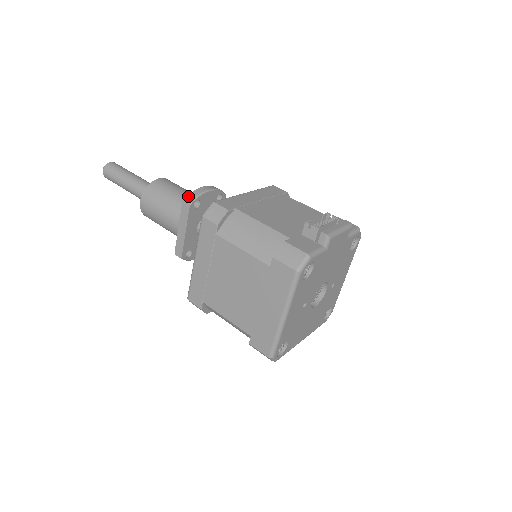
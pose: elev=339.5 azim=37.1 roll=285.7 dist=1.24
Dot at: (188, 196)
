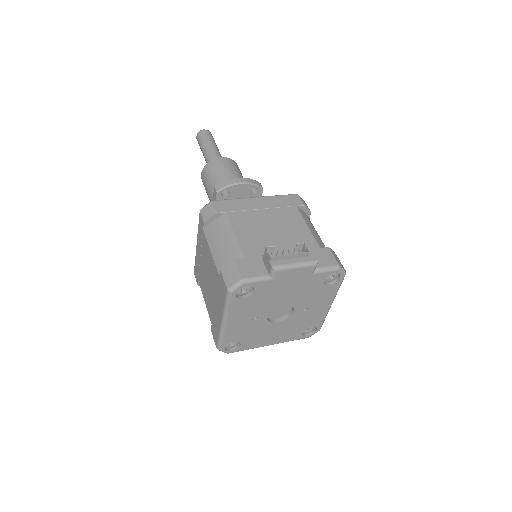
Dot at: (219, 184)
